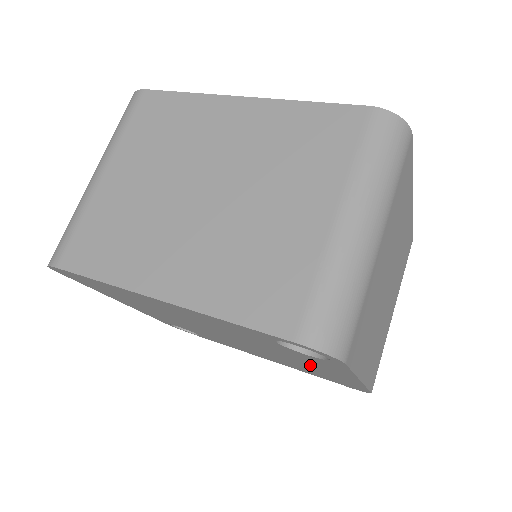
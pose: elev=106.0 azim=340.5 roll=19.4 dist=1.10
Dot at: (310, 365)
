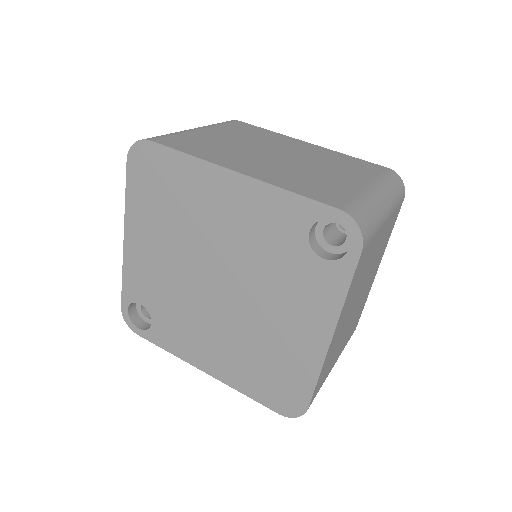
Dot at: (288, 321)
